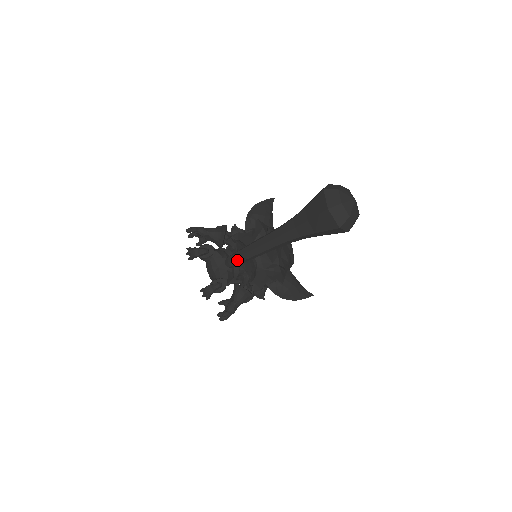
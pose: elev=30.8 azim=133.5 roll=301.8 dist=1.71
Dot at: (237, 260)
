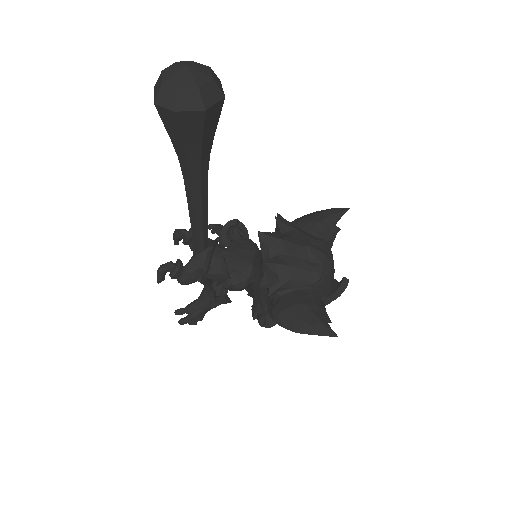
Dot at: (193, 235)
